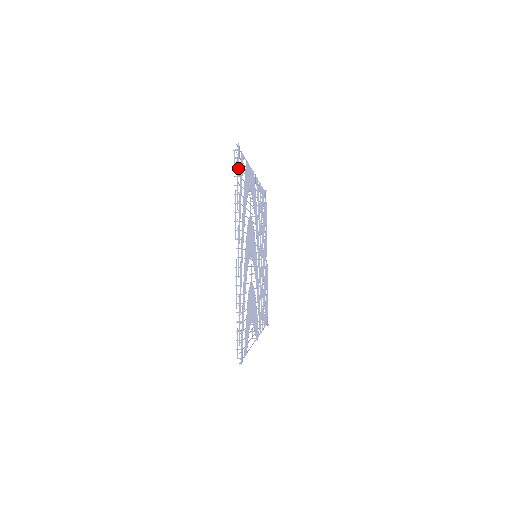
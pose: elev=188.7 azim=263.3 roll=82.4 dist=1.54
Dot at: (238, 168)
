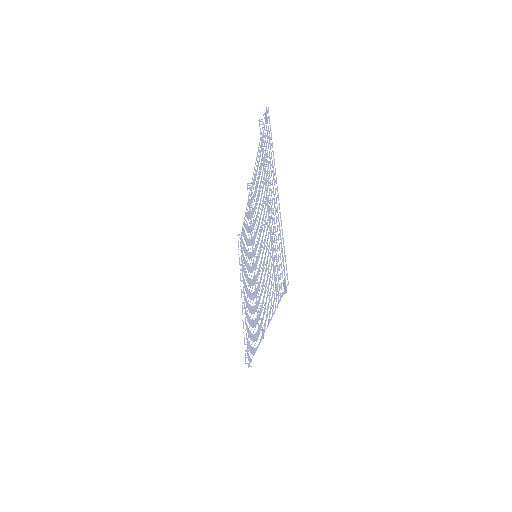
Dot at: (268, 126)
